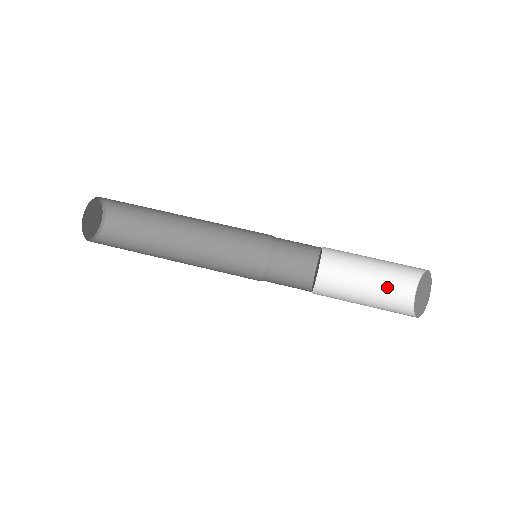
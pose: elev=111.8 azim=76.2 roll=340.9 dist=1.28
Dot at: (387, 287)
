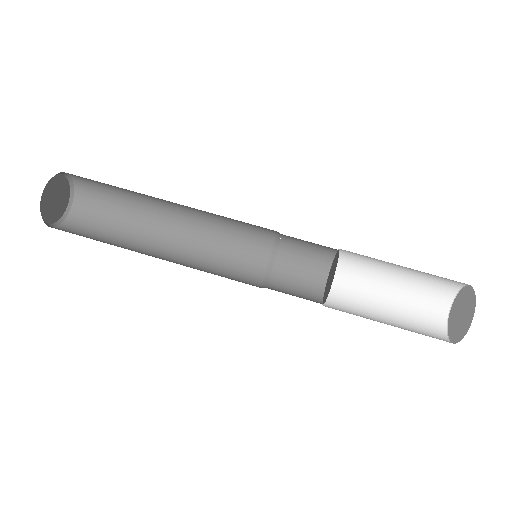
Dot at: (426, 279)
